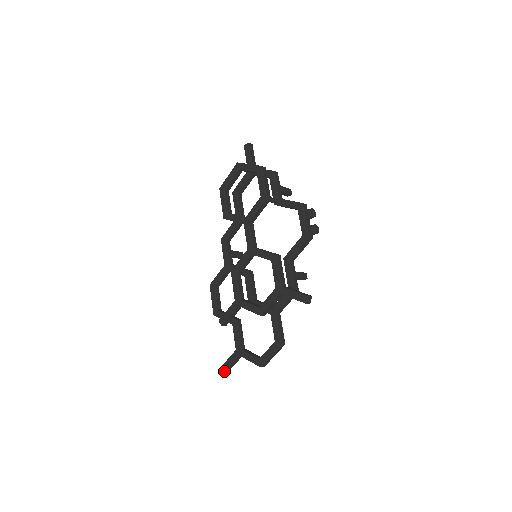
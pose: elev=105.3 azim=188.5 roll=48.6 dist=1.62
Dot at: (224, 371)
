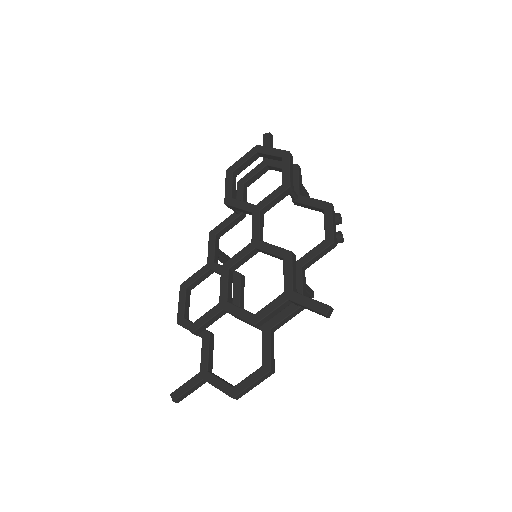
Dot at: (175, 399)
